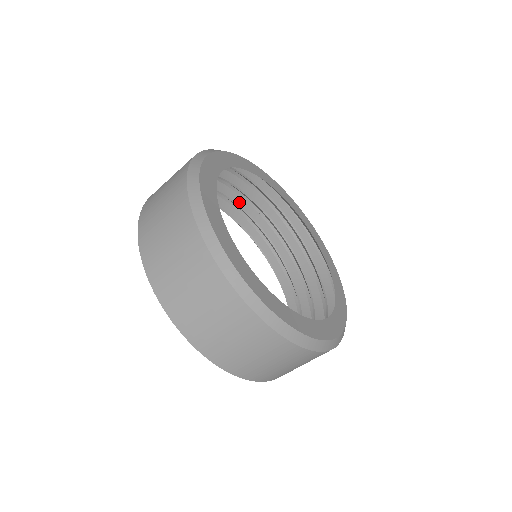
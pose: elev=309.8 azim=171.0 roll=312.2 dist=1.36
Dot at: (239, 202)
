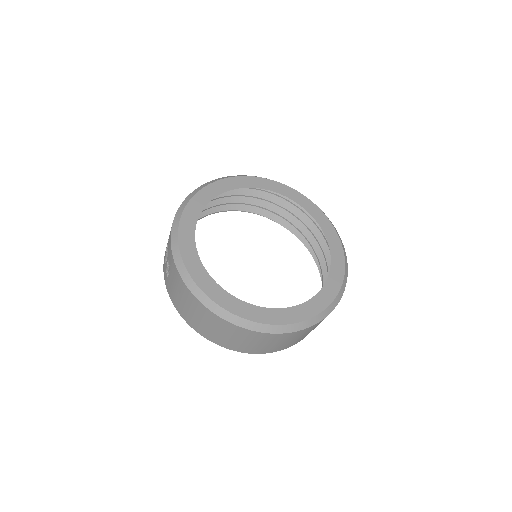
Dot at: occluded
